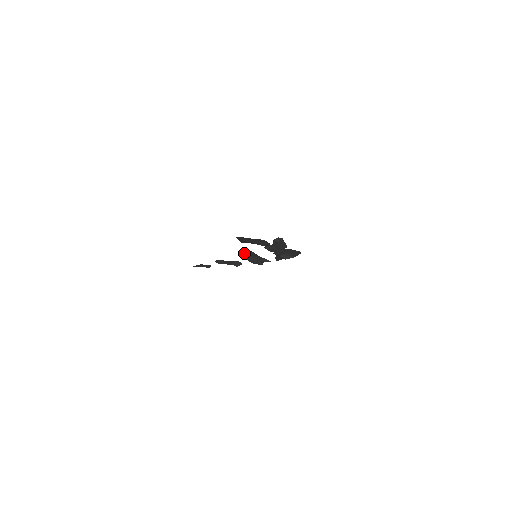
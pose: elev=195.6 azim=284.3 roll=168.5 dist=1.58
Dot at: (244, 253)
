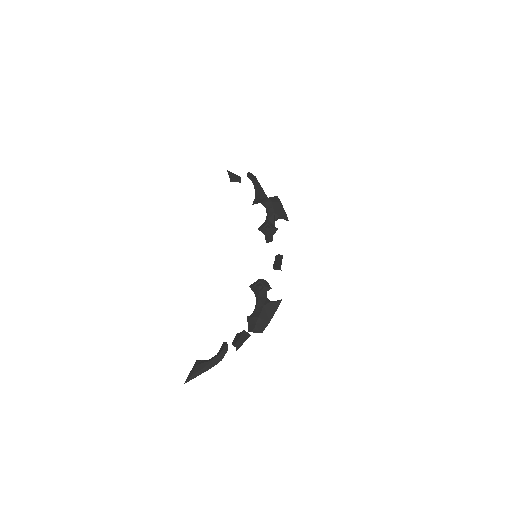
Dot at: (262, 204)
